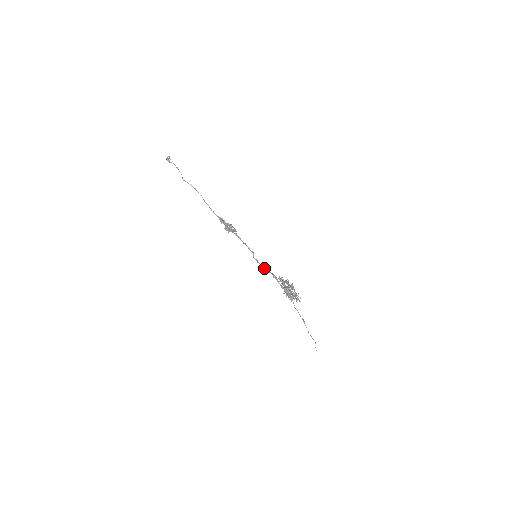
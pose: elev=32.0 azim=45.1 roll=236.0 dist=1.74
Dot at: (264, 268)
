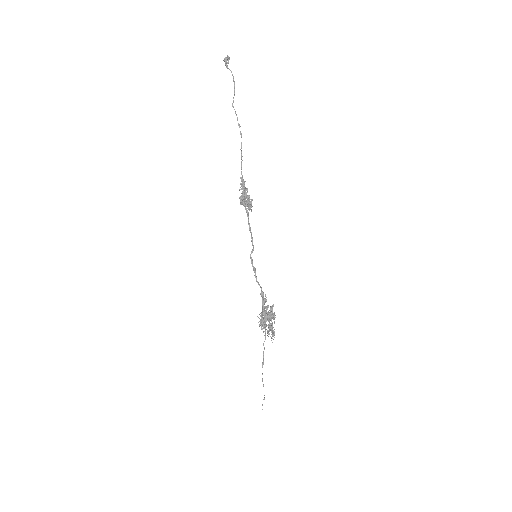
Dot at: occluded
